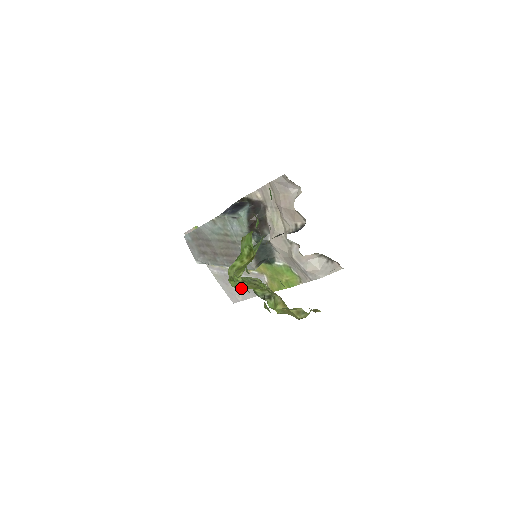
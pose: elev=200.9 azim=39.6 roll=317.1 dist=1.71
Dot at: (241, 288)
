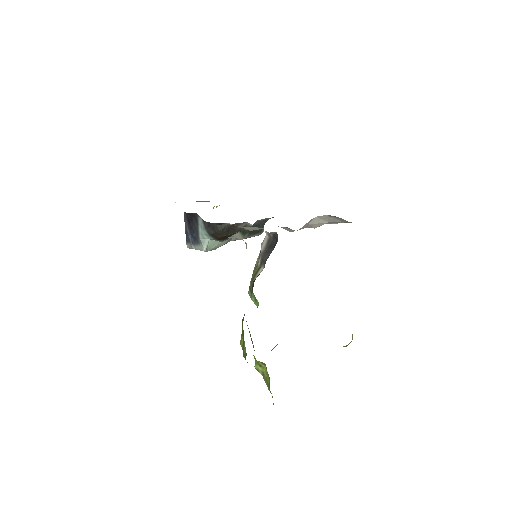
Dot at: occluded
